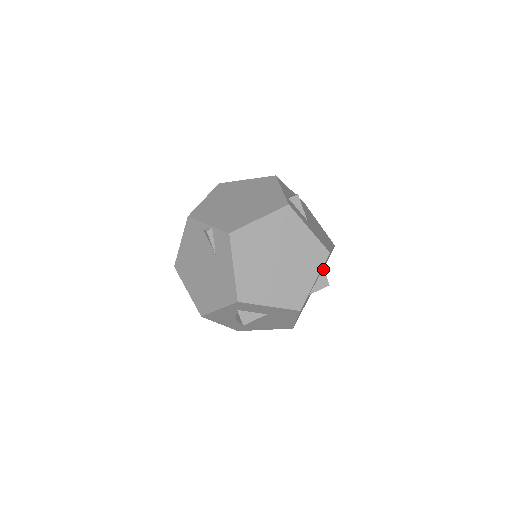
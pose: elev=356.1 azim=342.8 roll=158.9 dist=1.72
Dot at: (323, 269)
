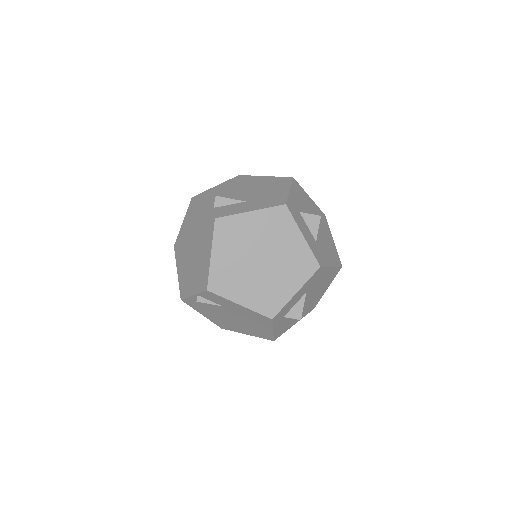
Dot at: (301, 213)
